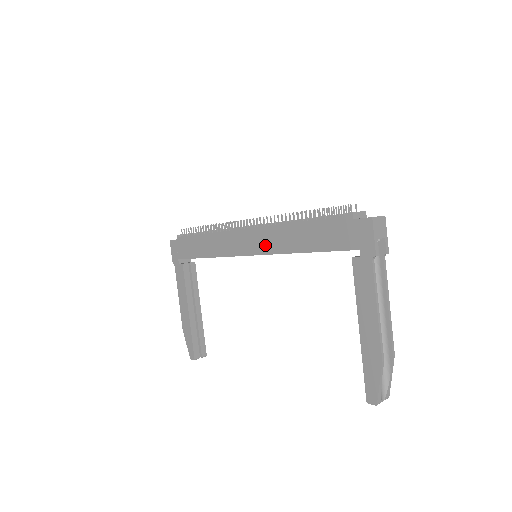
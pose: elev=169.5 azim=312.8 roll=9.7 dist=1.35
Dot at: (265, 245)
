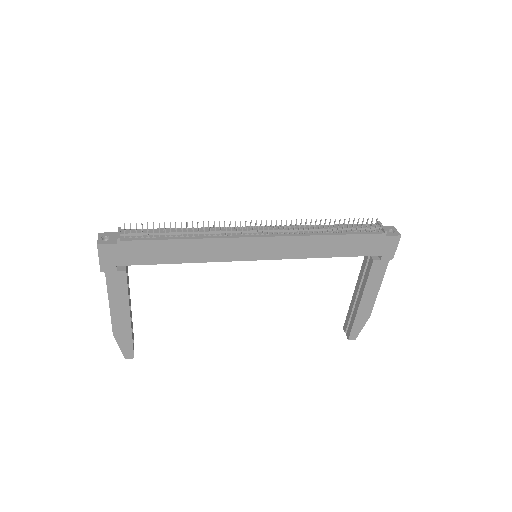
Dot at: (284, 252)
